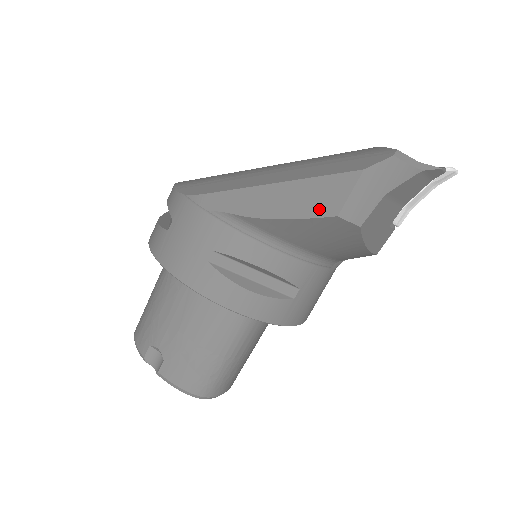
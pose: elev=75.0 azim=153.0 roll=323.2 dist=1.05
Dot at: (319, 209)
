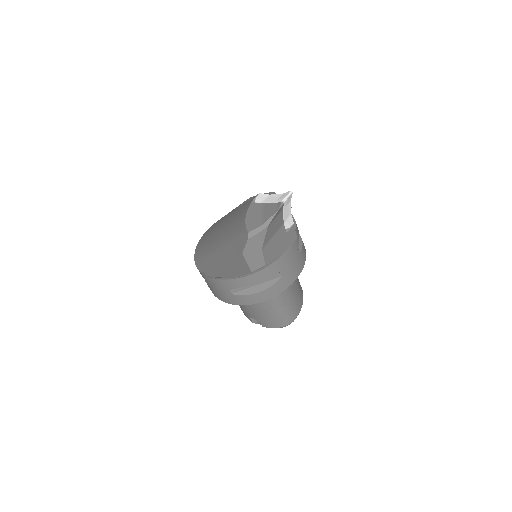
Dot at: (244, 271)
